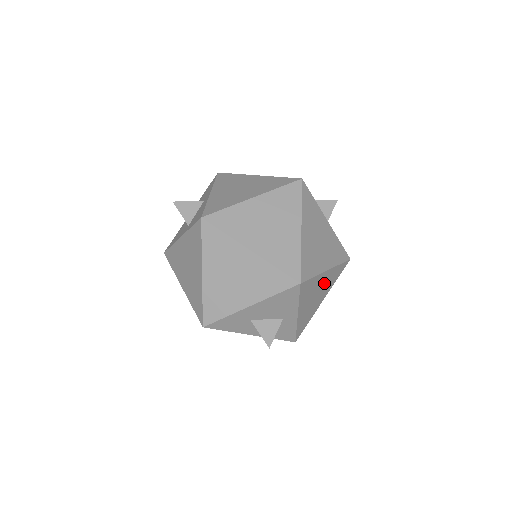
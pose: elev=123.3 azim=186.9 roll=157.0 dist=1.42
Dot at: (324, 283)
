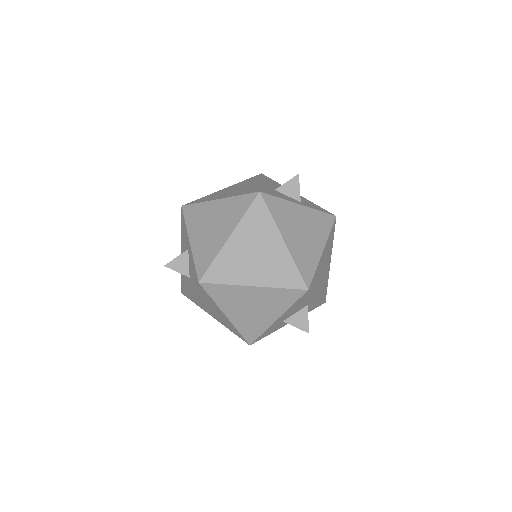
Dot at: (325, 257)
